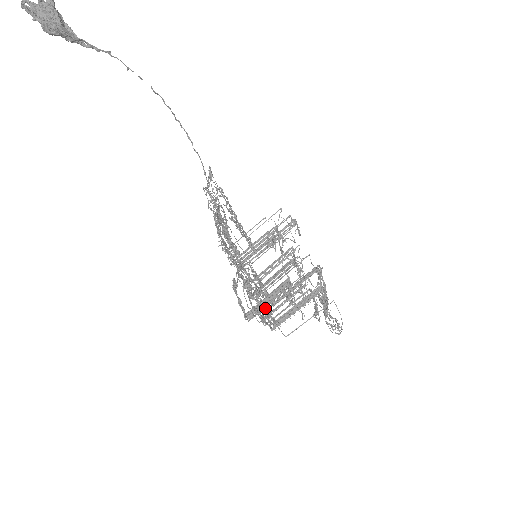
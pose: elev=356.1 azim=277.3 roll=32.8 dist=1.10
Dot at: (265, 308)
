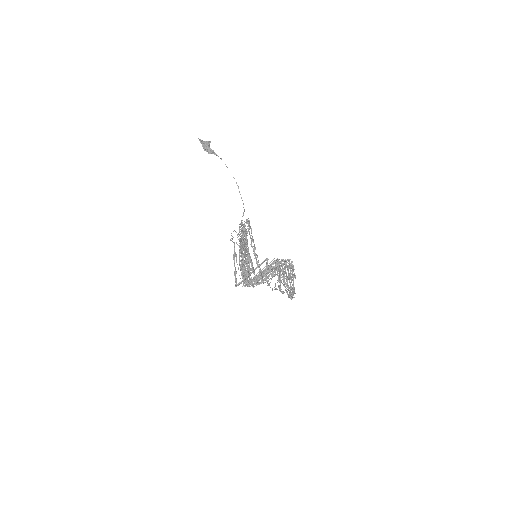
Dot at: occluded
